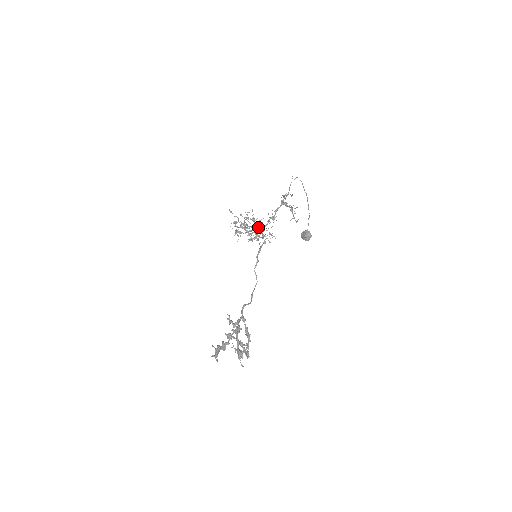
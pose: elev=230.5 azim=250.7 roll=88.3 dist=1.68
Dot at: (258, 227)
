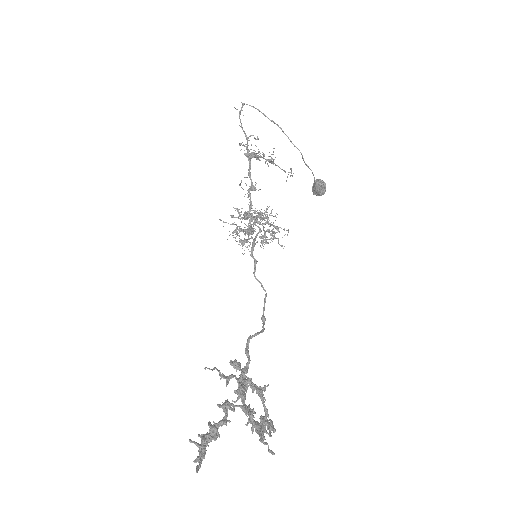
Dot at: occluded
